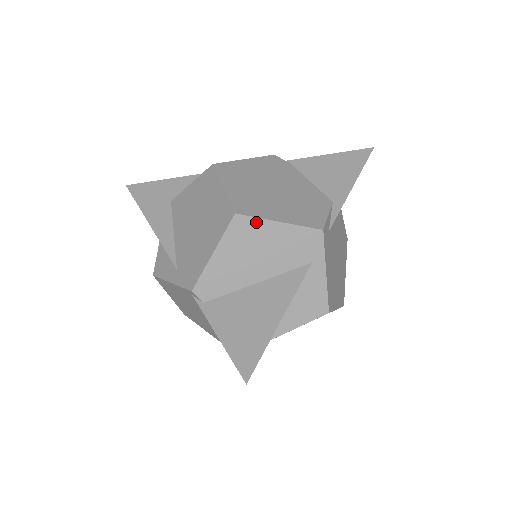
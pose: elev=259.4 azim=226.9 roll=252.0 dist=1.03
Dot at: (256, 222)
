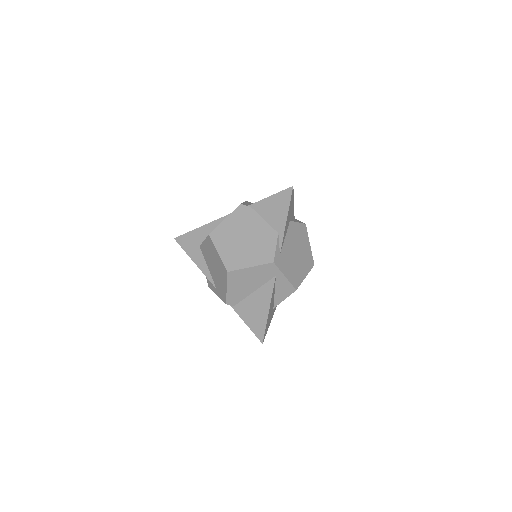
Dot at: (239, 271)
